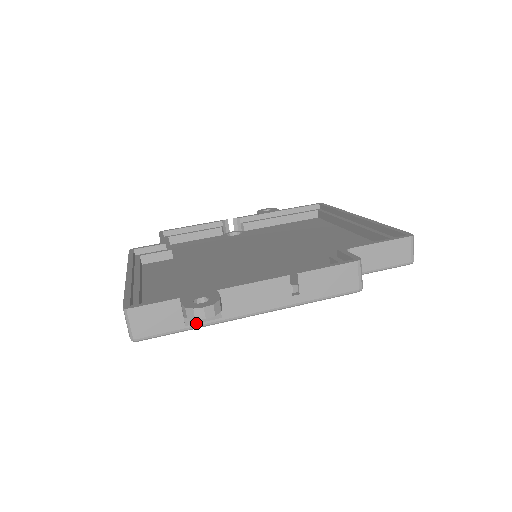
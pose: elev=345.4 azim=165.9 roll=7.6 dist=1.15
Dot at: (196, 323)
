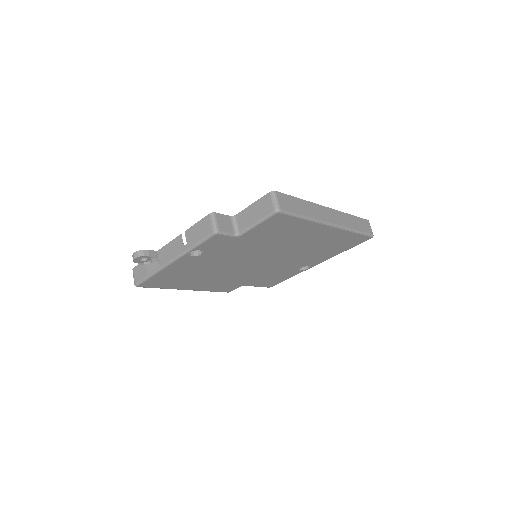
Dot at: (152, 271)
